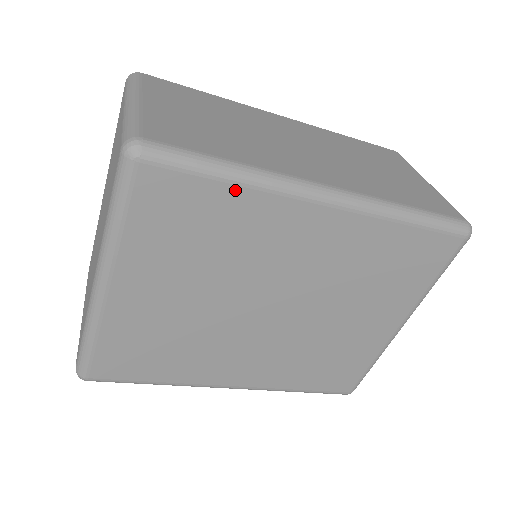
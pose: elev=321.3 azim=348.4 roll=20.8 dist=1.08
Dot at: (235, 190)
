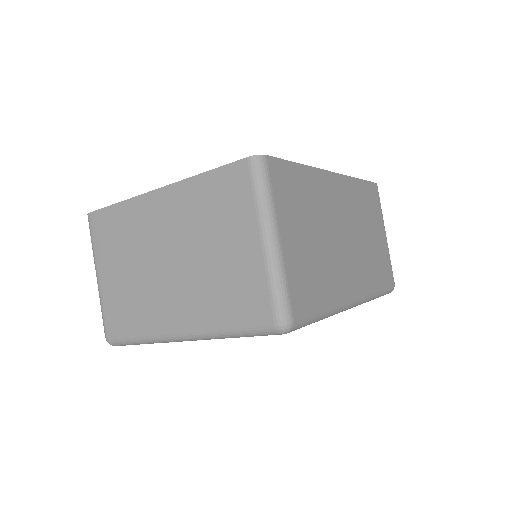
Dot at: occluded
